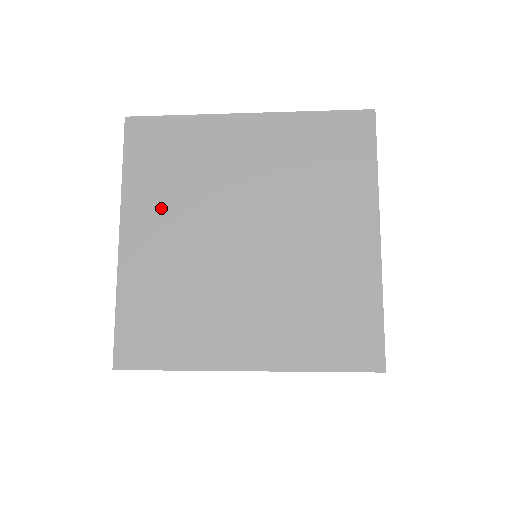
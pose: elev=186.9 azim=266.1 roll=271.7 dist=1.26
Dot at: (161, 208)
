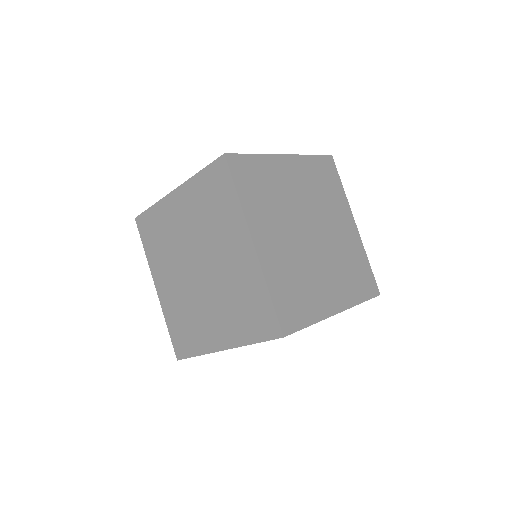
Dot at: (163, 265)
